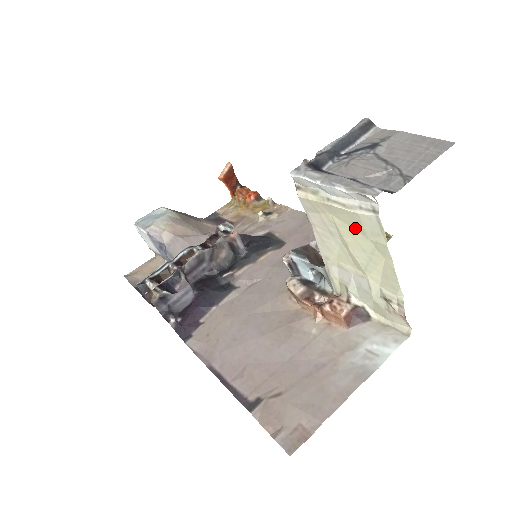
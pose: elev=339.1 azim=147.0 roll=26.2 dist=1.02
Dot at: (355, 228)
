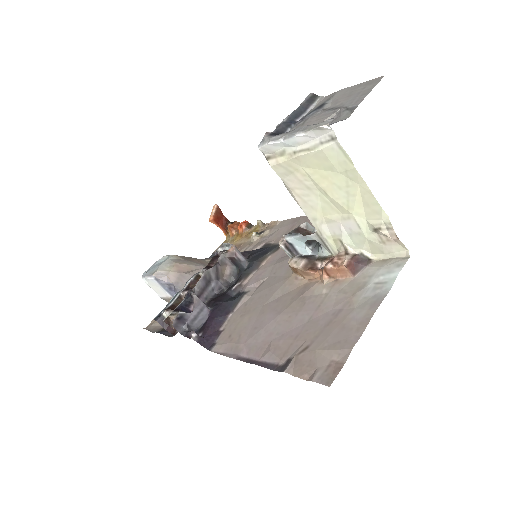
Dot at: (325, 168)
